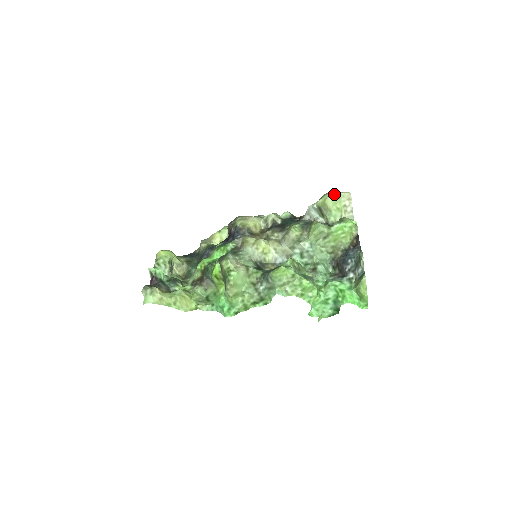
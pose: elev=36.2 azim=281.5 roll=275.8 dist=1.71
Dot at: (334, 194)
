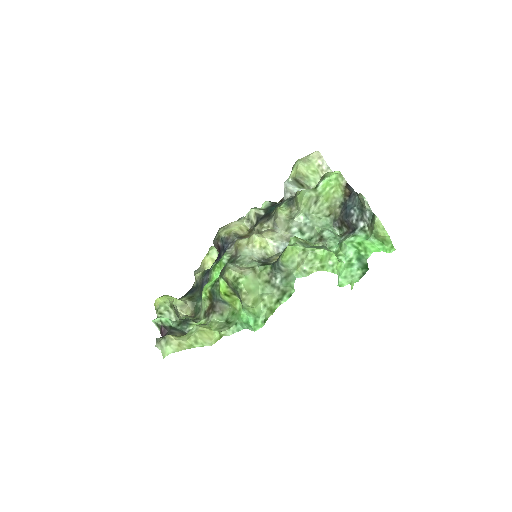
Dot at: (303, 159)
